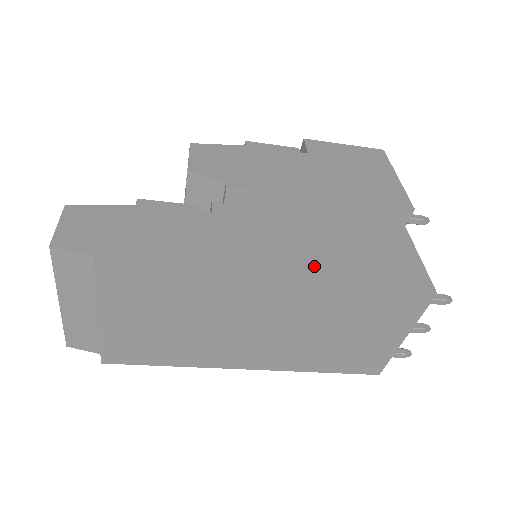
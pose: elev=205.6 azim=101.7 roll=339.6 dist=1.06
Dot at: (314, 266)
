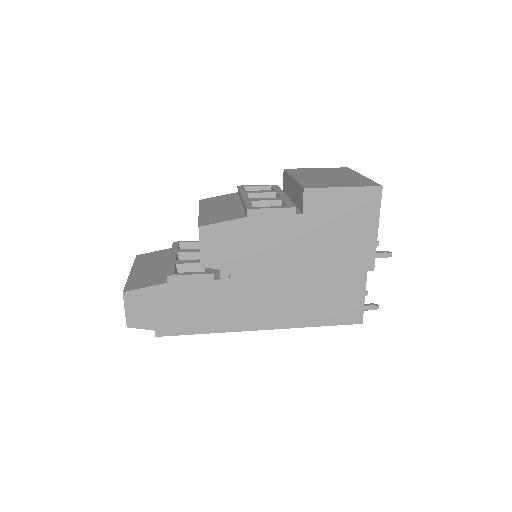
Dot at: (287, 316)
